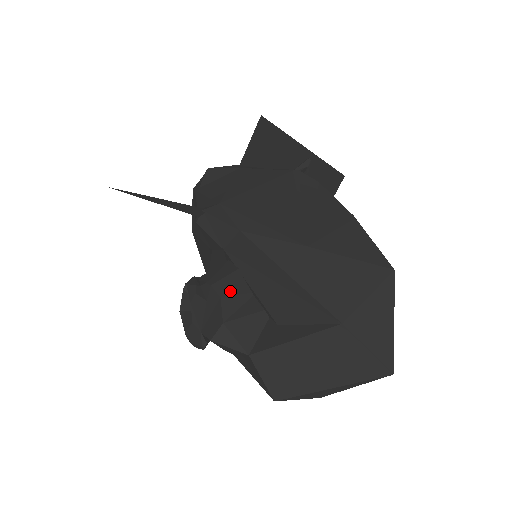
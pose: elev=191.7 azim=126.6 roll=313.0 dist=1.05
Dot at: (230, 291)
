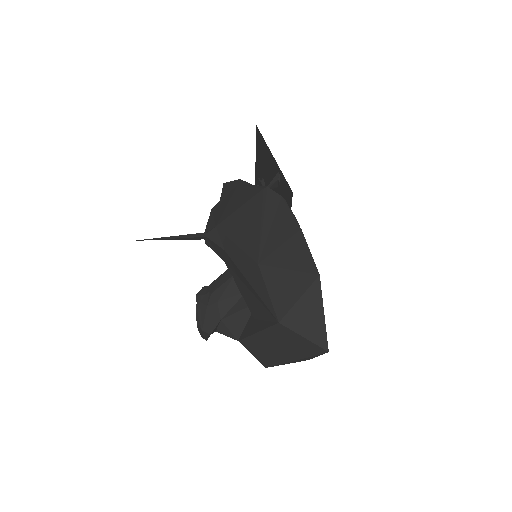
Dot at: (225, 296)
